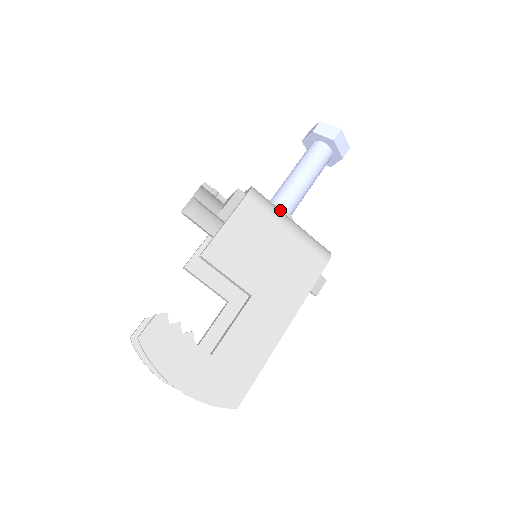
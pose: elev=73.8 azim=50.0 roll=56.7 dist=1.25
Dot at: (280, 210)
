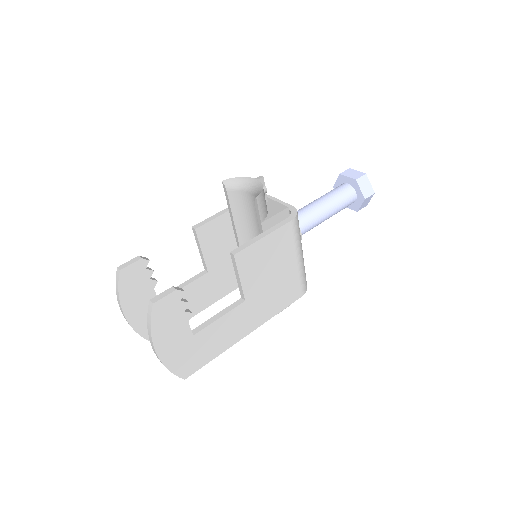
Dot at: occluded
